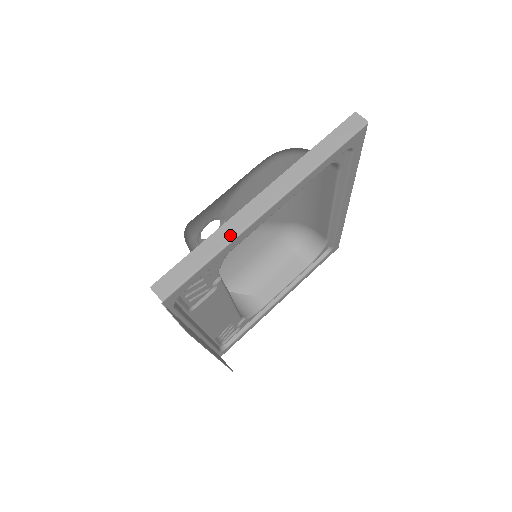
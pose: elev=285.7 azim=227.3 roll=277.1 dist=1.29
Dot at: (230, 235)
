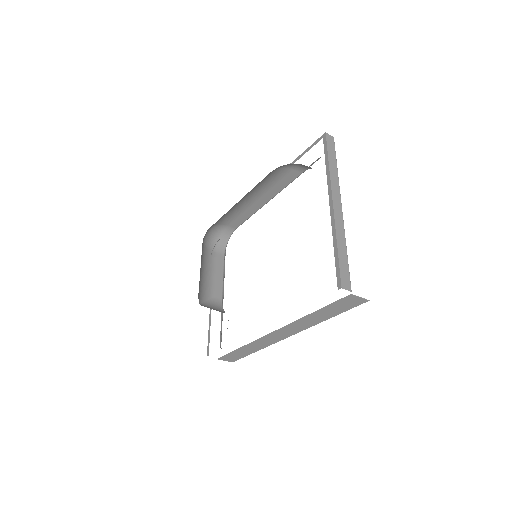
Dot at: (343, 233)
